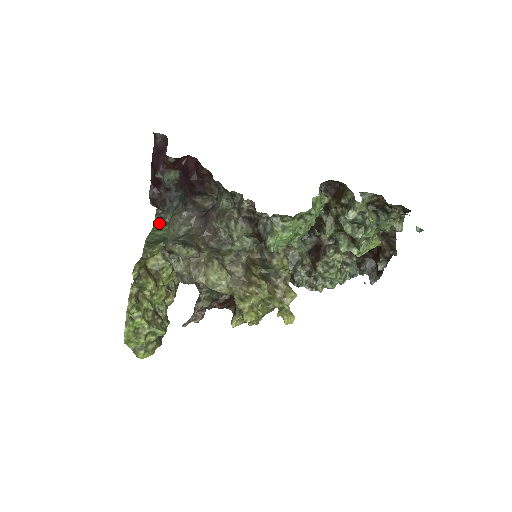
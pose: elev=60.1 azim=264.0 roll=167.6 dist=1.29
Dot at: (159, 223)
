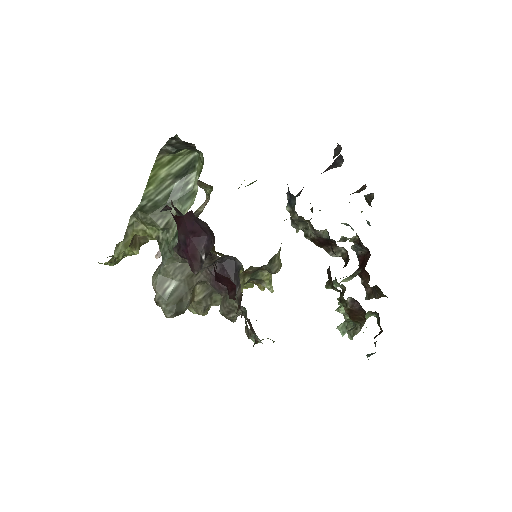
Dot at: (168, 152)
